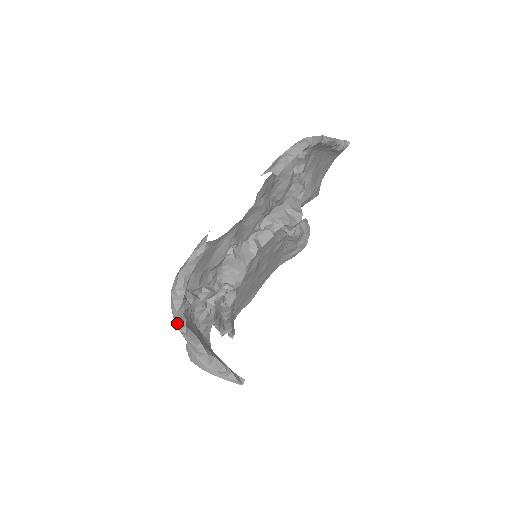
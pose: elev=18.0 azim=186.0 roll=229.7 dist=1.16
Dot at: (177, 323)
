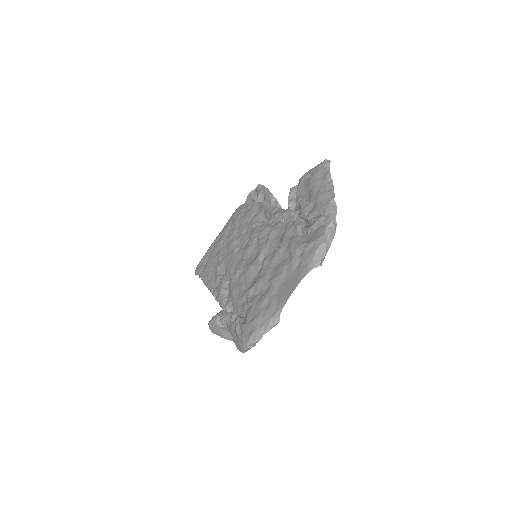
Dot at: (243, 352)
